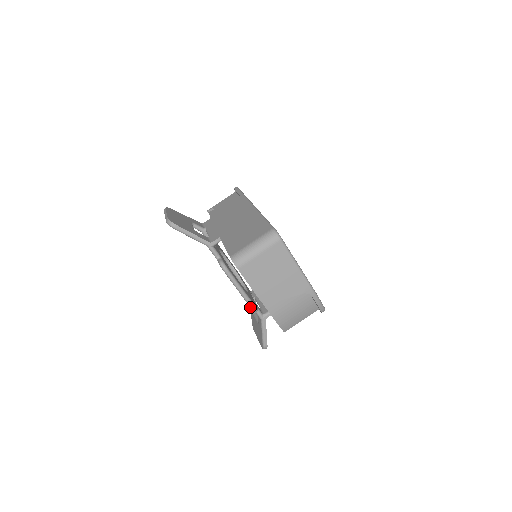
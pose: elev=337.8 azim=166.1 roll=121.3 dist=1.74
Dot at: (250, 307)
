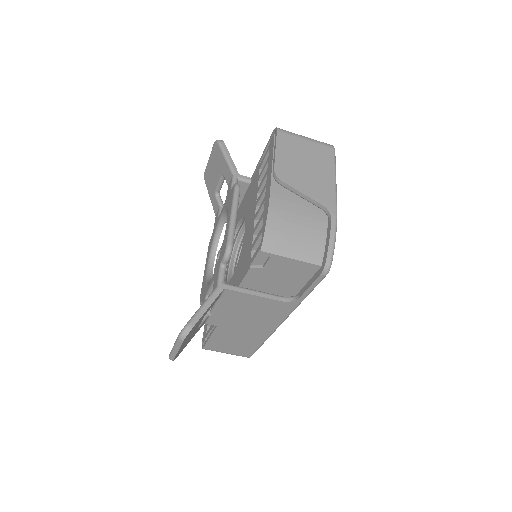
Dot at: (227, 240)
